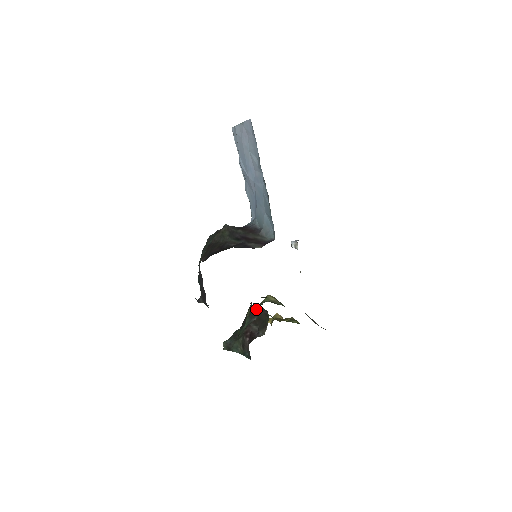
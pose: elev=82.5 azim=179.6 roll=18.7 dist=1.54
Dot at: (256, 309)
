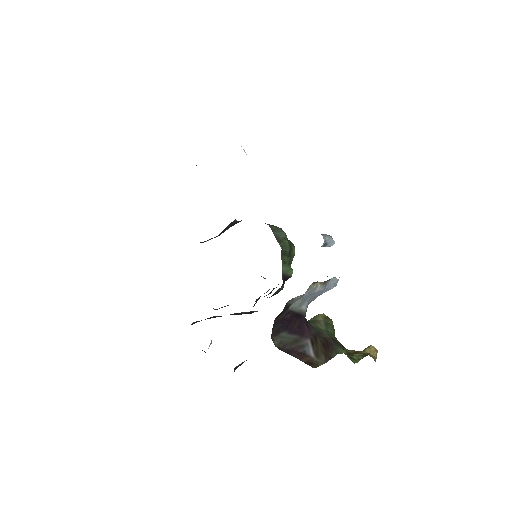
Dot at: occluded
